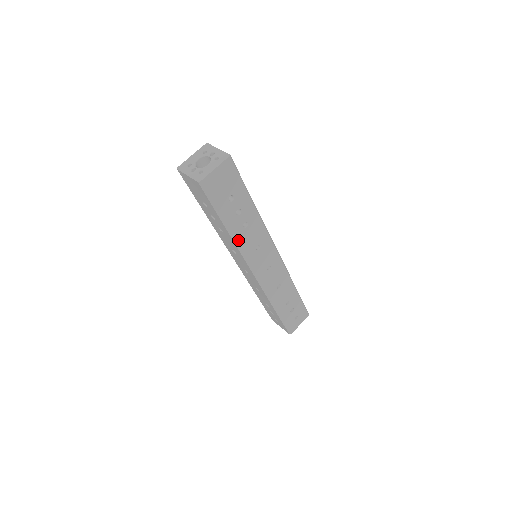
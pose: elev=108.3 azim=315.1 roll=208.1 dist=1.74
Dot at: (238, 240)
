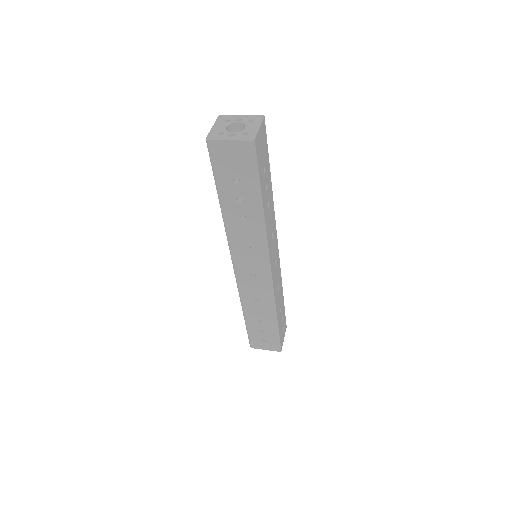
Dot at: (266, 223)
